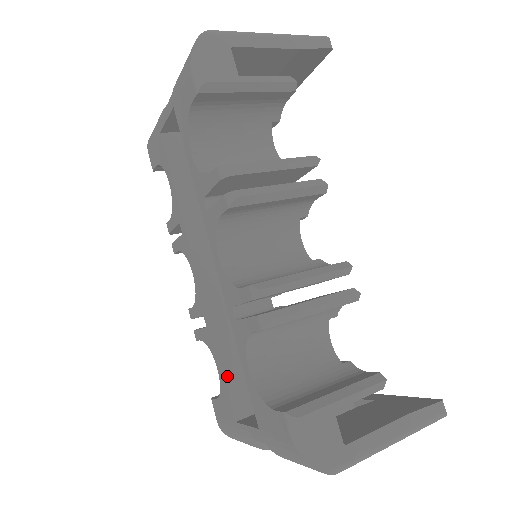
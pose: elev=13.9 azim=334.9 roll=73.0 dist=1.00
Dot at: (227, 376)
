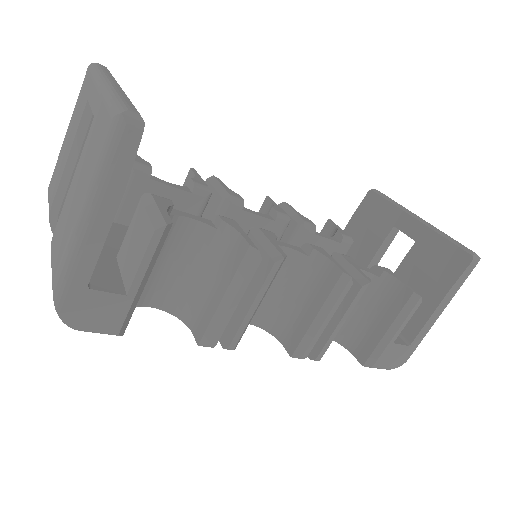
Dot at: occluded
